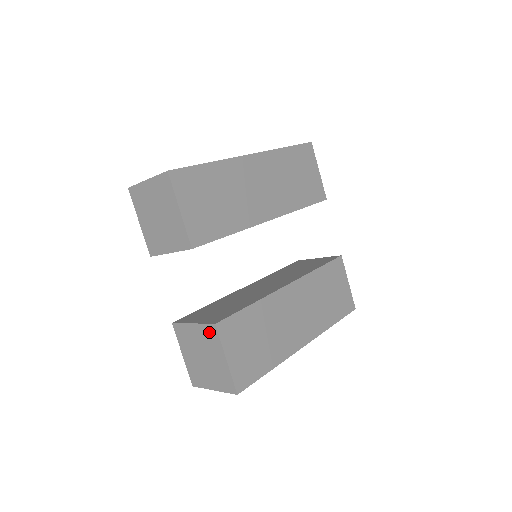
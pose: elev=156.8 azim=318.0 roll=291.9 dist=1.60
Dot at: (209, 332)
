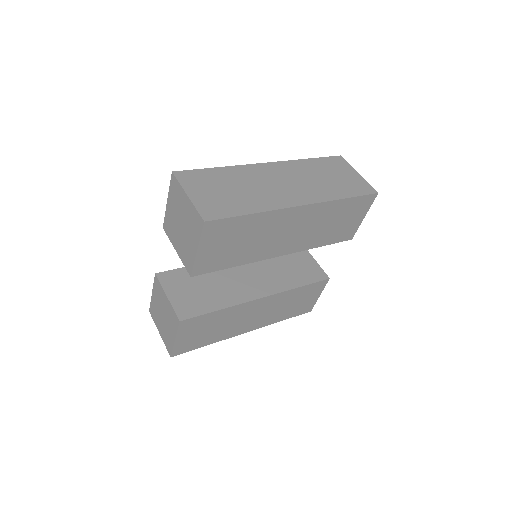
Dot at: (174, 317)
